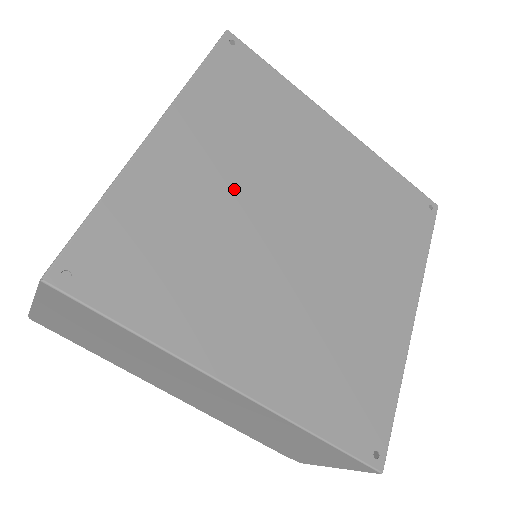
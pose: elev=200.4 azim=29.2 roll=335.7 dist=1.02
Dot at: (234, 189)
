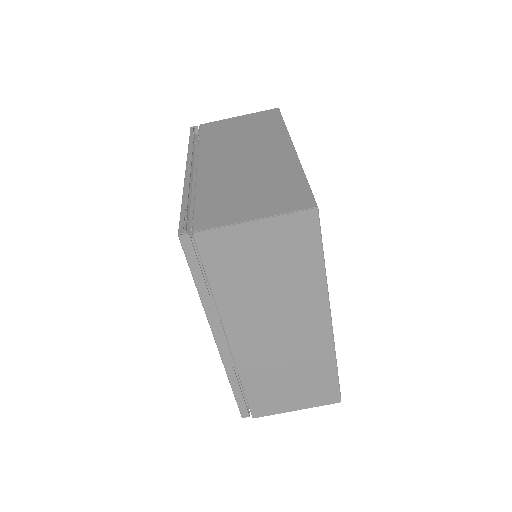
Dot at: occluded
